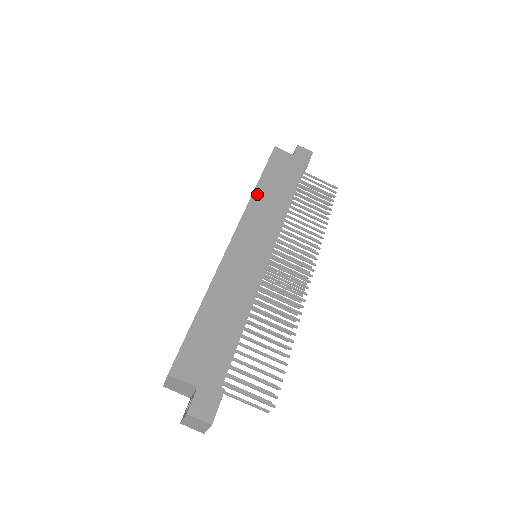
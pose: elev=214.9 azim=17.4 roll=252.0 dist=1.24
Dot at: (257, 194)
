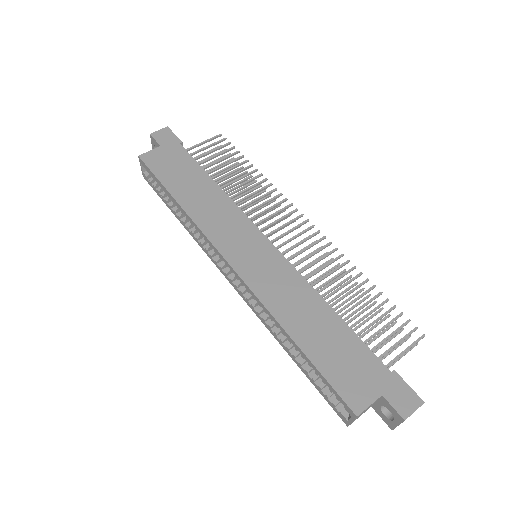
Dot at: (190, 210)
